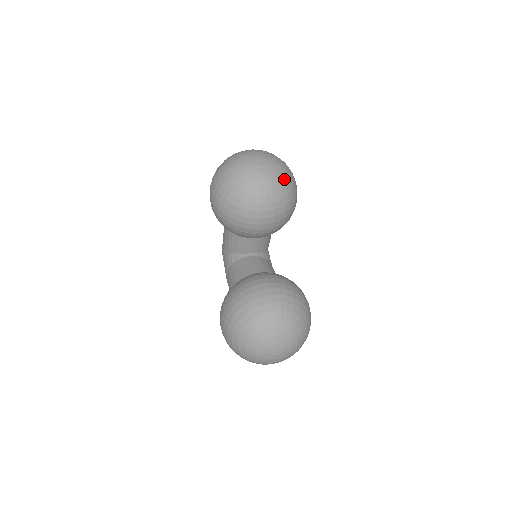
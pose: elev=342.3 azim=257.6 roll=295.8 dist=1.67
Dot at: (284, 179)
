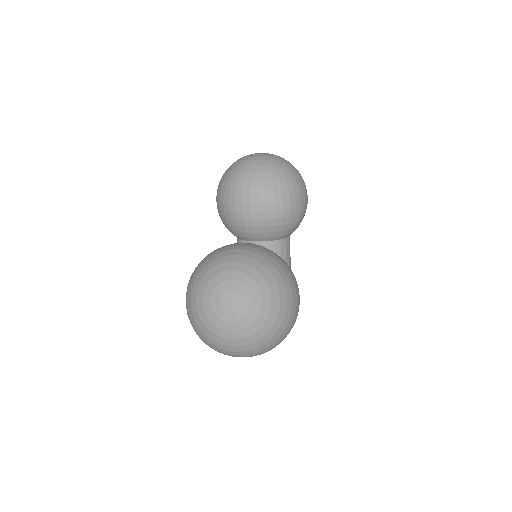
Dot at: (282, 164)
